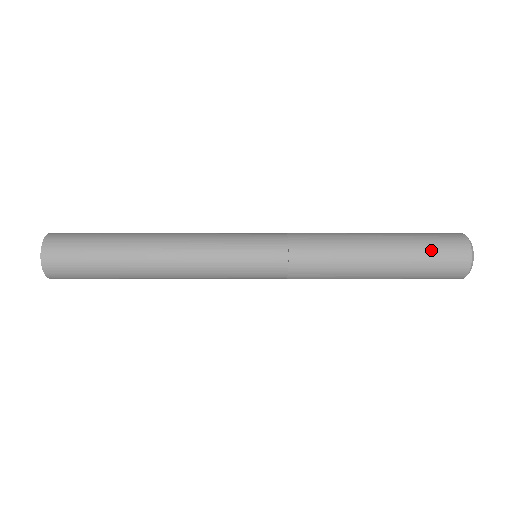
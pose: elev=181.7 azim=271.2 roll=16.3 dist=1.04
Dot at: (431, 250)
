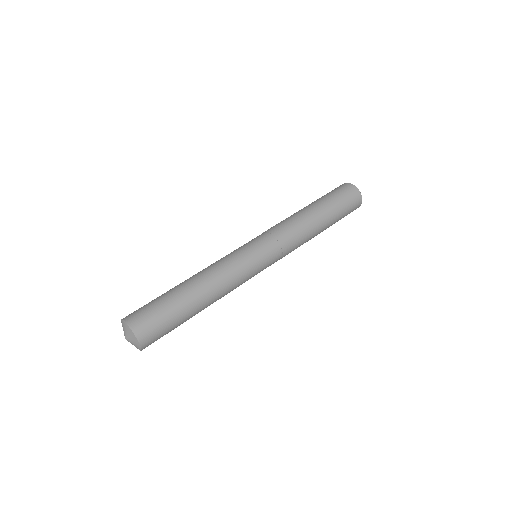
Dot at: occluded
